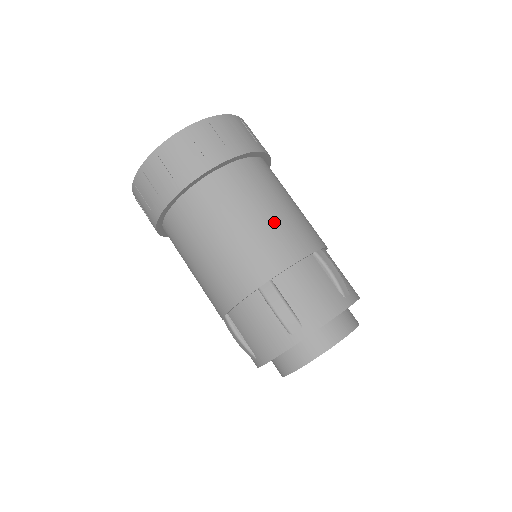
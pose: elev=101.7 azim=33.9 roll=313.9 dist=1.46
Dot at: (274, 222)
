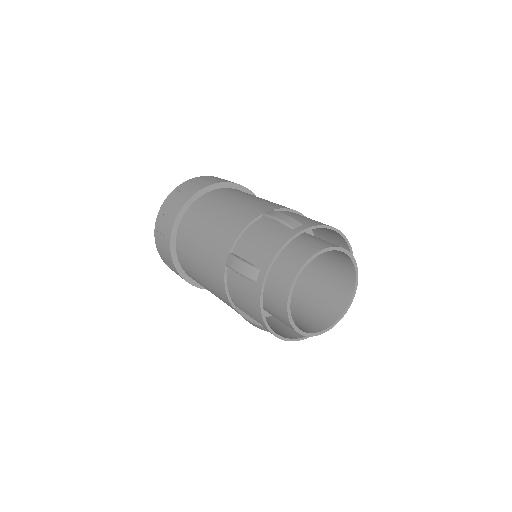
Dot at: (225, 215)
